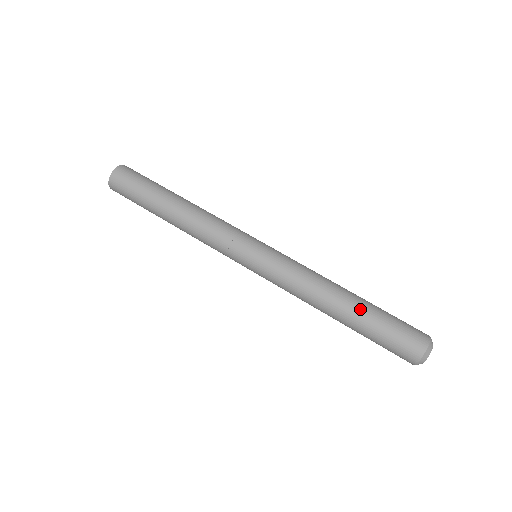
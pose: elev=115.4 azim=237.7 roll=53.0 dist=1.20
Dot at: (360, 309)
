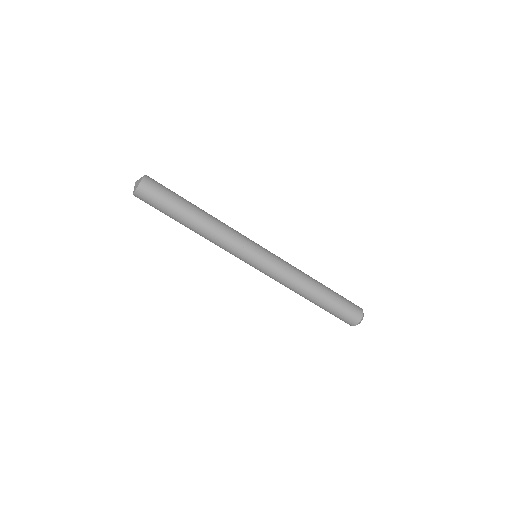
Dot at: (318, 305)
